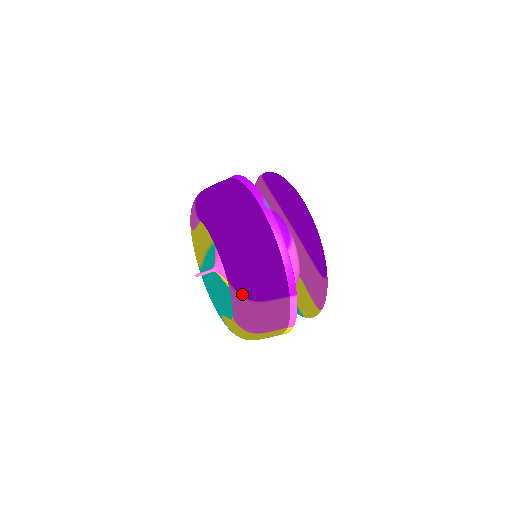
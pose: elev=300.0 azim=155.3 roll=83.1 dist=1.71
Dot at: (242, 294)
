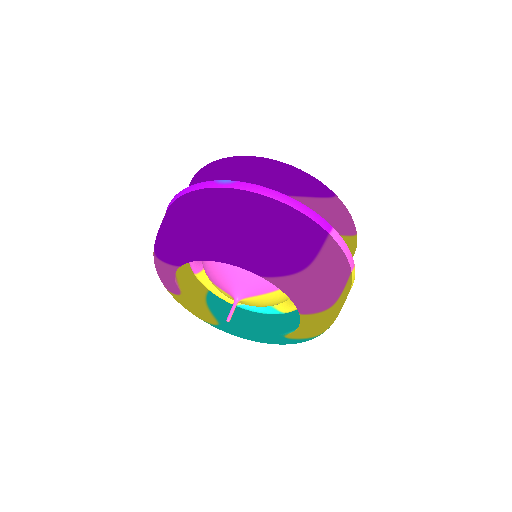
Dot at: (291, 272)
